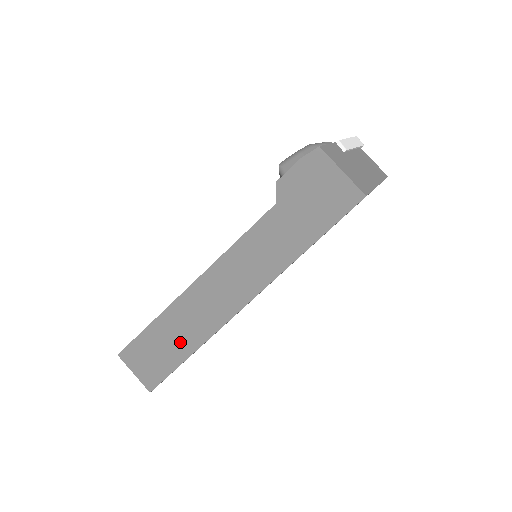
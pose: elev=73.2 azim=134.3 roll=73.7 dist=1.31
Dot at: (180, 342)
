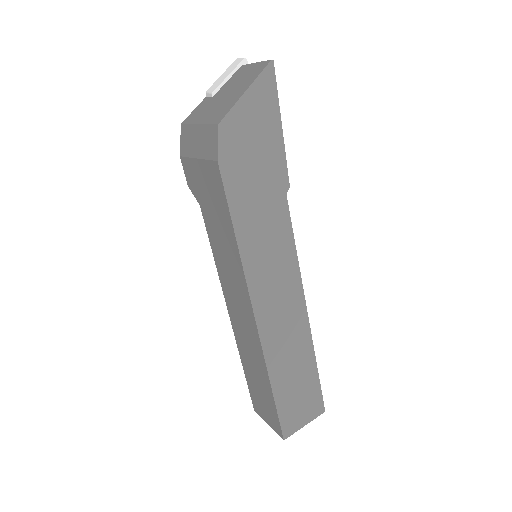
Dot at: (261, 380)
